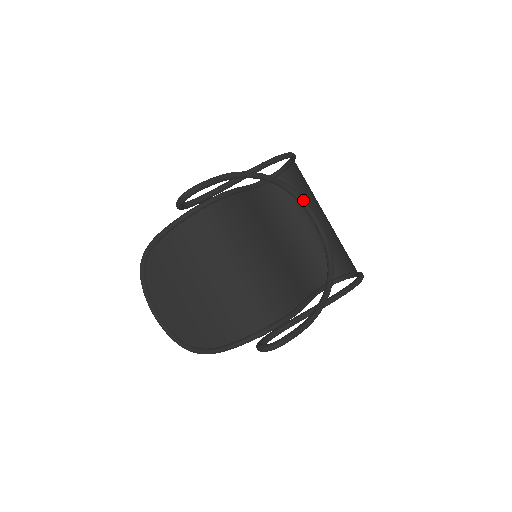
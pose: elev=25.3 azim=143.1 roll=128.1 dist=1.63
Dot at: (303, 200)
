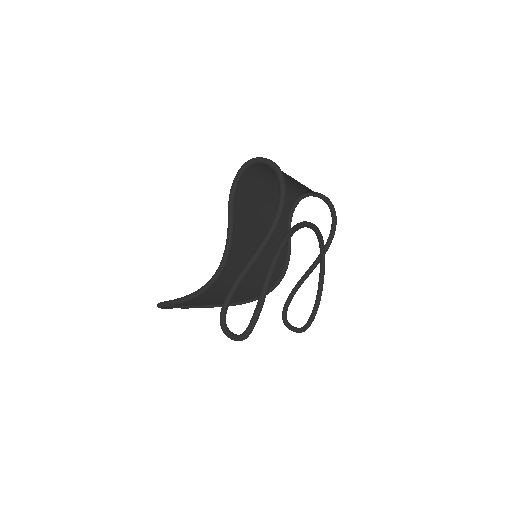
Dot at: occluded
